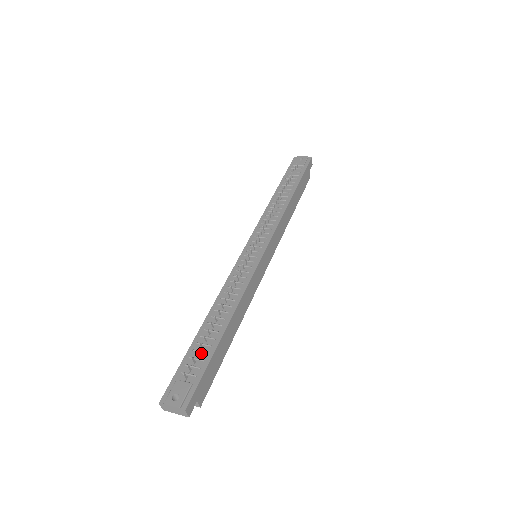
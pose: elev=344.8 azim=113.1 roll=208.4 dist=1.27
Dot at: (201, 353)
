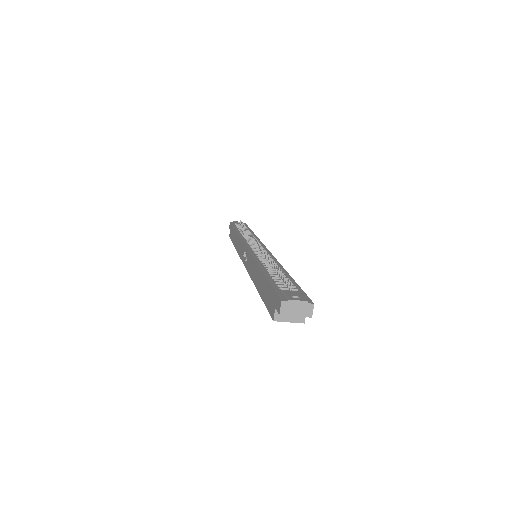
Dot at: (284, 282)
